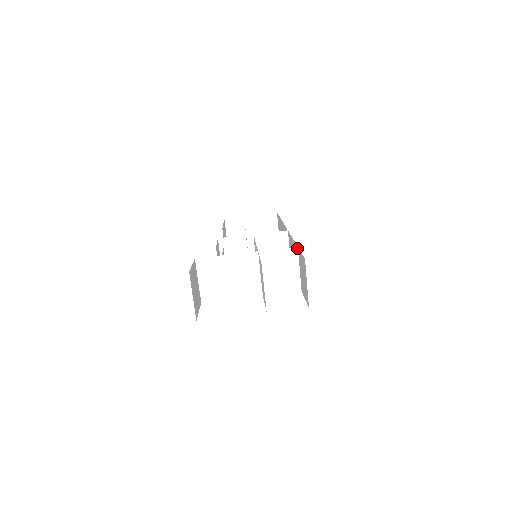
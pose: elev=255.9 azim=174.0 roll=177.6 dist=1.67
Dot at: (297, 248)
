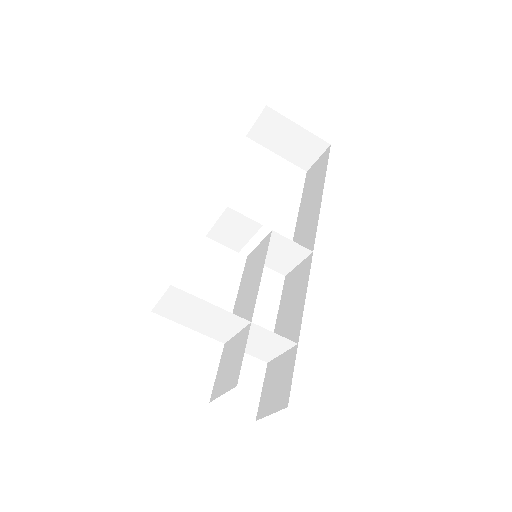
Dot at: (296, 344)
